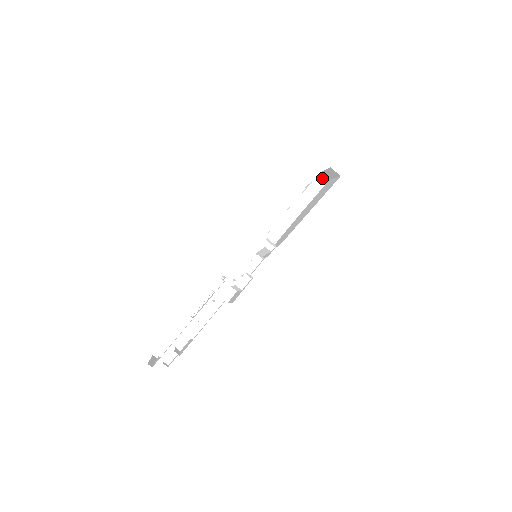
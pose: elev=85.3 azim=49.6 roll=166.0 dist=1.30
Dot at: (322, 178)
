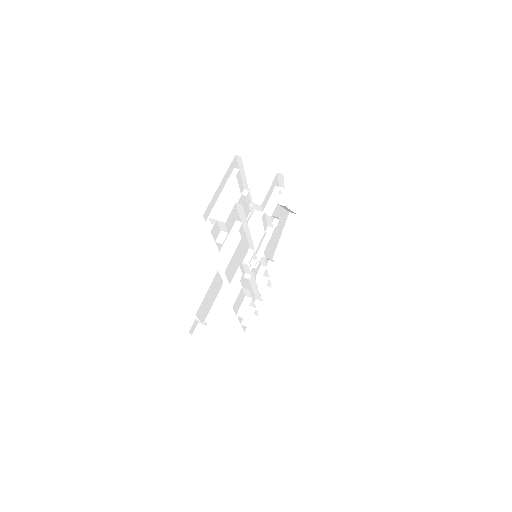
Dot at: occluded
